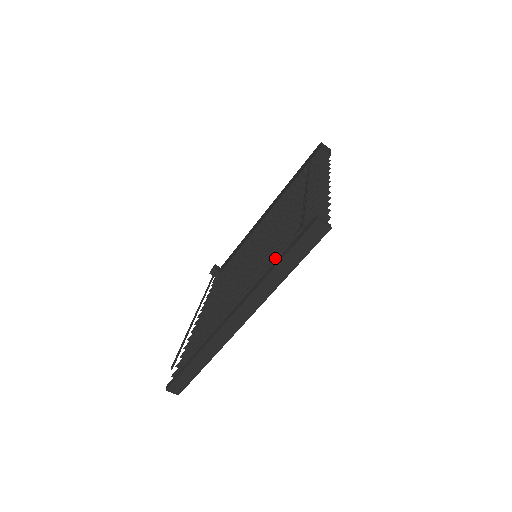
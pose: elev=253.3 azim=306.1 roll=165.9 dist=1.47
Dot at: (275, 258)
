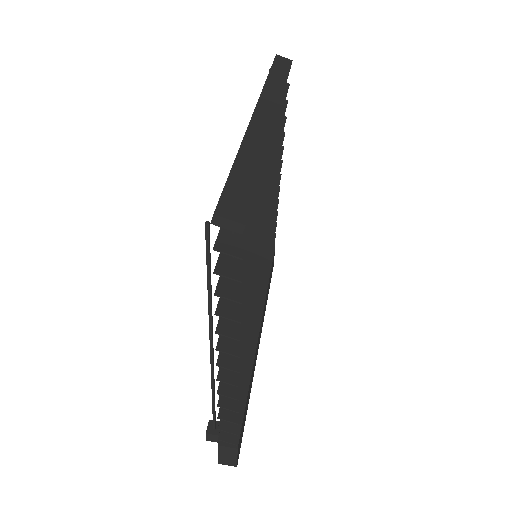
Dot at: occluded
